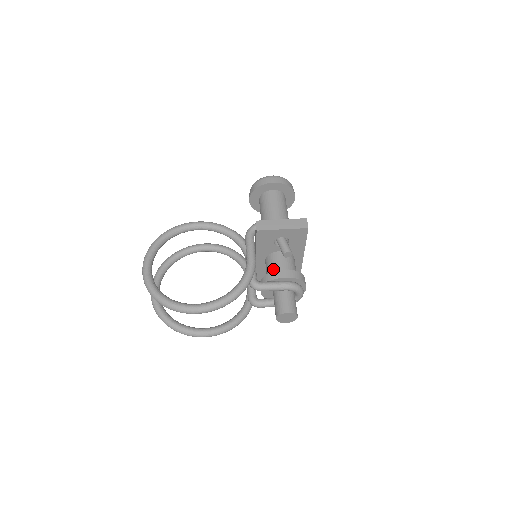
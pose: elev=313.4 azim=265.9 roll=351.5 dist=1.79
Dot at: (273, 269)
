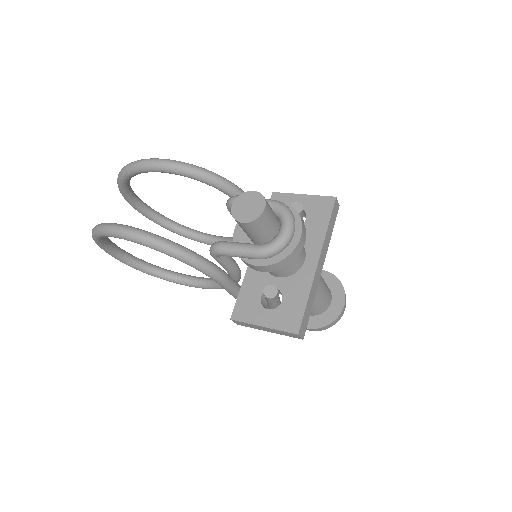
Dot at: occluded
